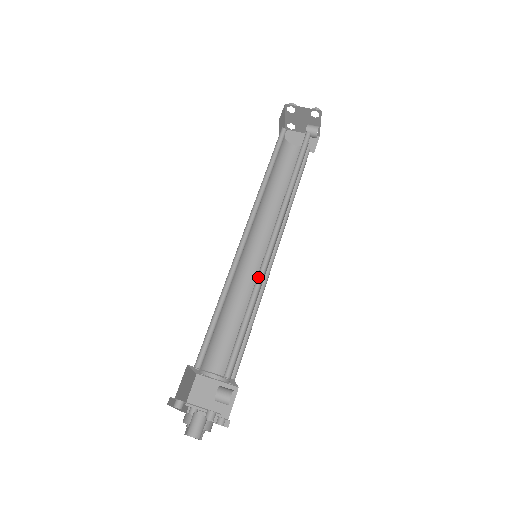
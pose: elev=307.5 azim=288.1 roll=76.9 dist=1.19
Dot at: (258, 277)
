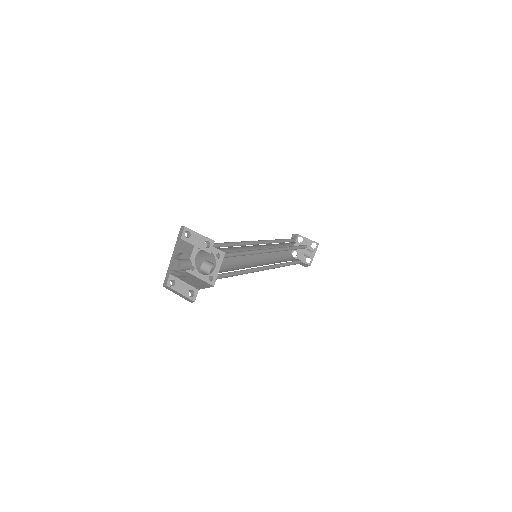
Dot at: (257, 252)
